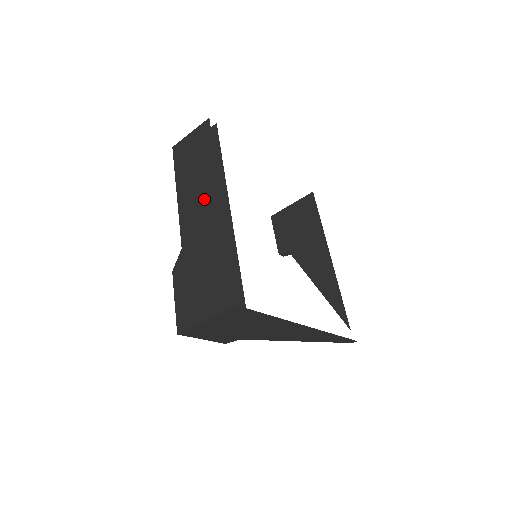
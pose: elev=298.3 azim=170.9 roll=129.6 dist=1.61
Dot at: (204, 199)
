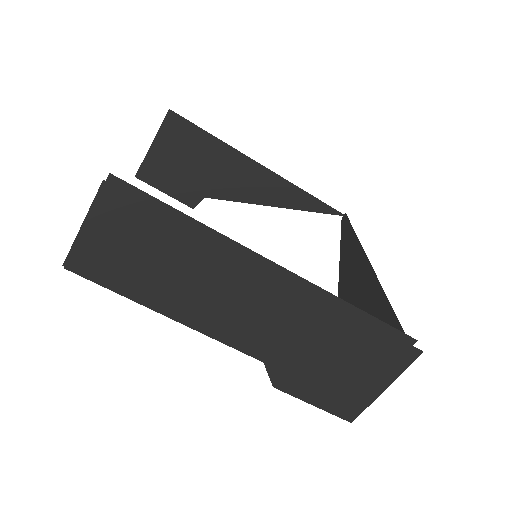
Dot at: (241, 292)
